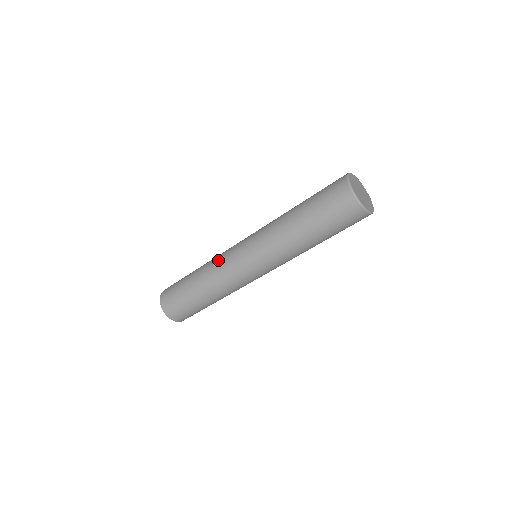
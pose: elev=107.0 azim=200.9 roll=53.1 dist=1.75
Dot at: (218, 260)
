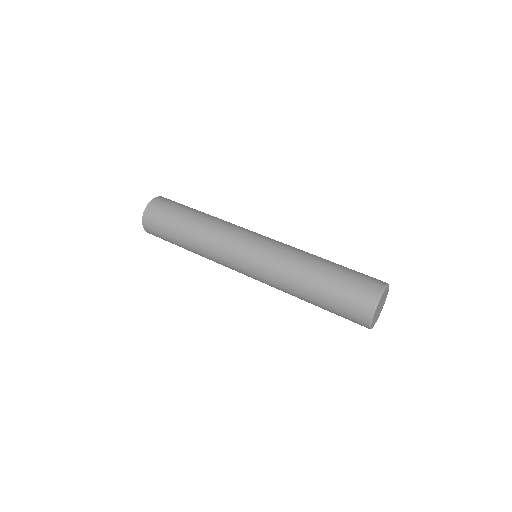
Dot at: (217, 244)
